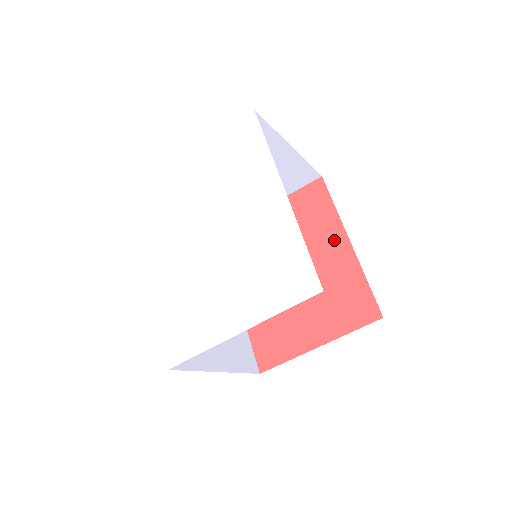
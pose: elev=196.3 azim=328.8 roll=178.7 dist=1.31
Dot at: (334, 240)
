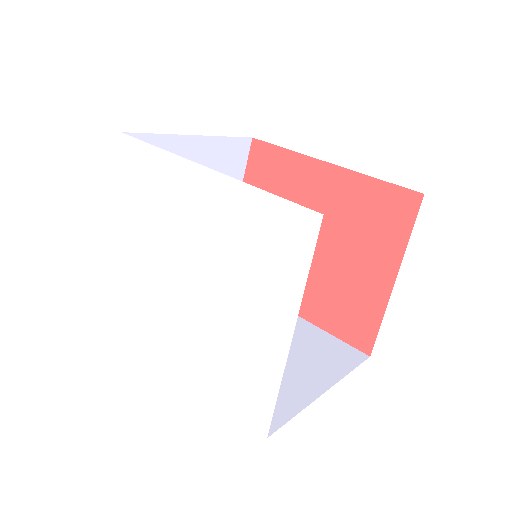
Dot at: (314, 176)
